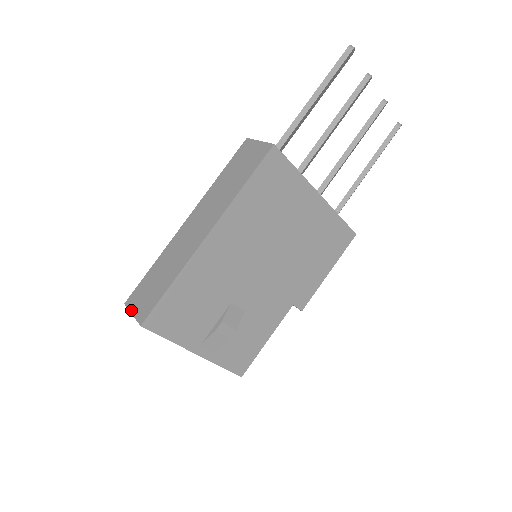
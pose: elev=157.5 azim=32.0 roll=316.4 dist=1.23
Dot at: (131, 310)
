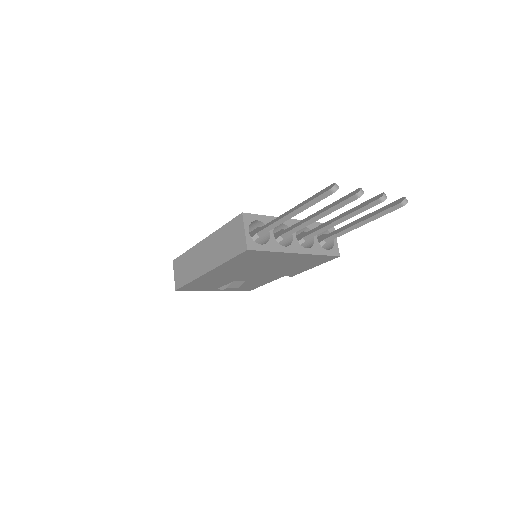
Dot at: (174, 272)
